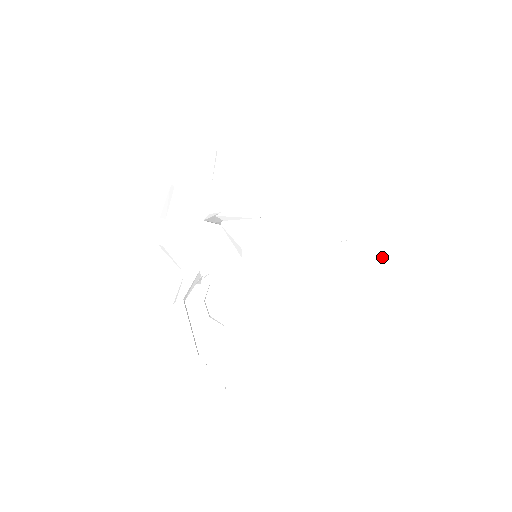
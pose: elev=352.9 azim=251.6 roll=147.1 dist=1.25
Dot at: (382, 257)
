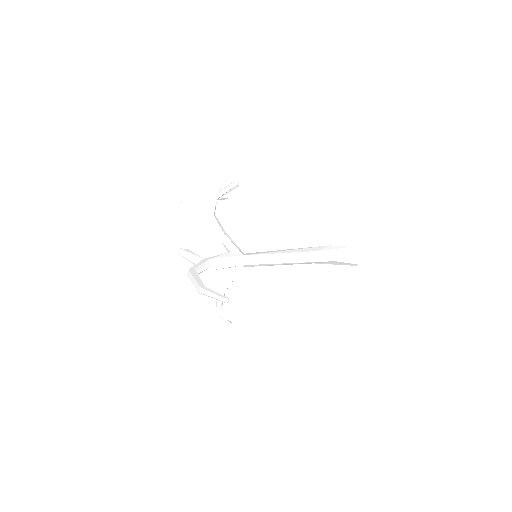
Dot at: (363, 245)
